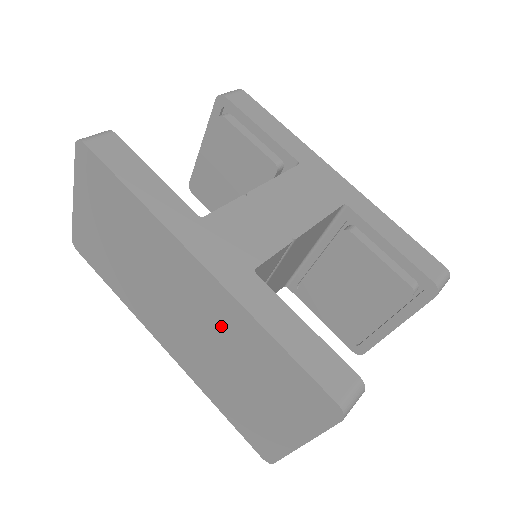
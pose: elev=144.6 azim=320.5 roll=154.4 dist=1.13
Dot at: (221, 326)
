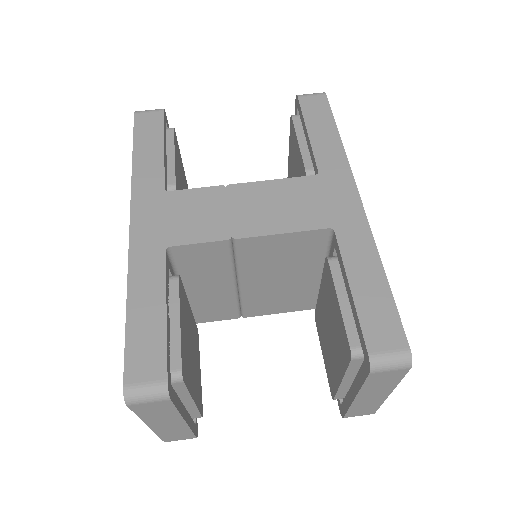
Dot at: occluded
